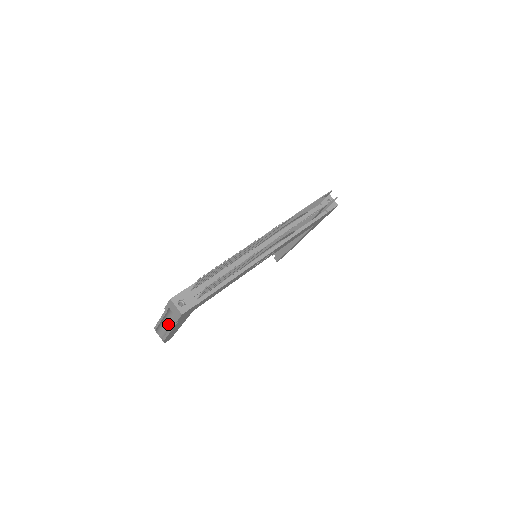
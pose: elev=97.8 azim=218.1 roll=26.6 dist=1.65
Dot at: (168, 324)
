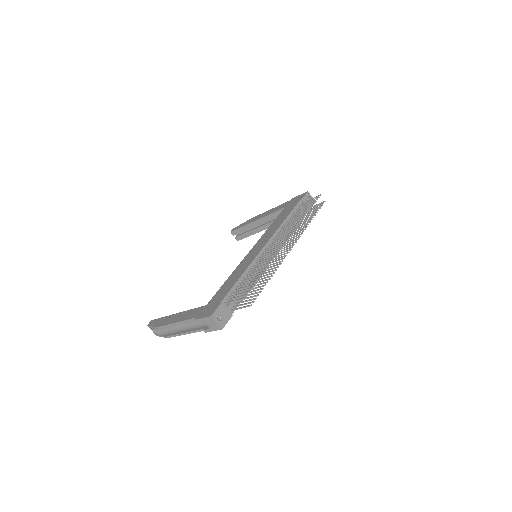
Dot at: occluded
